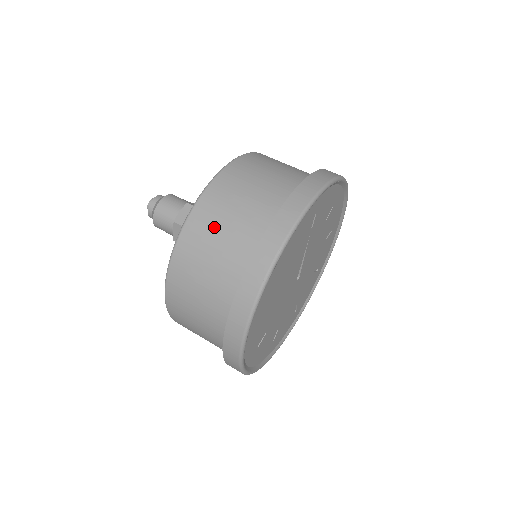
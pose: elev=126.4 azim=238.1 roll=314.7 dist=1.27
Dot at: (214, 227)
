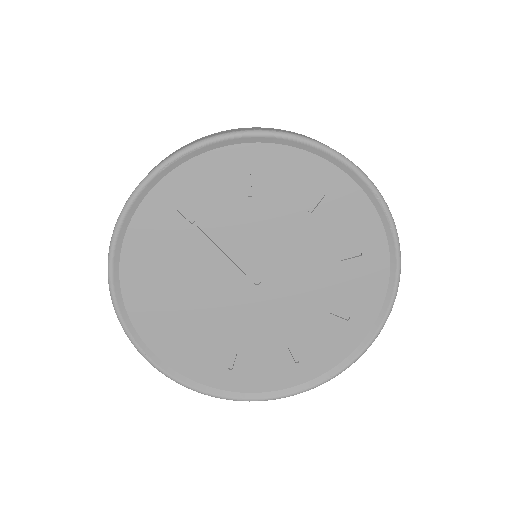
Dot at: occluded
